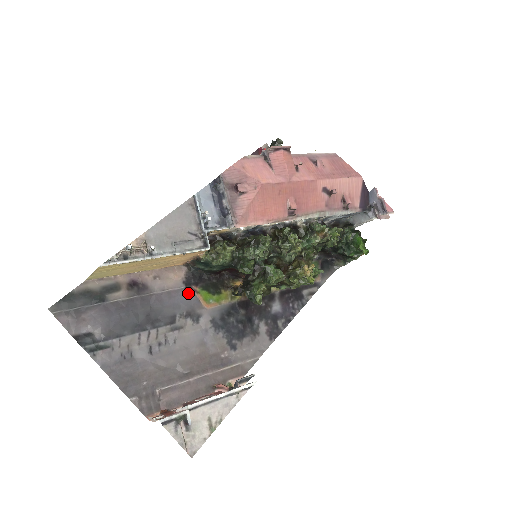
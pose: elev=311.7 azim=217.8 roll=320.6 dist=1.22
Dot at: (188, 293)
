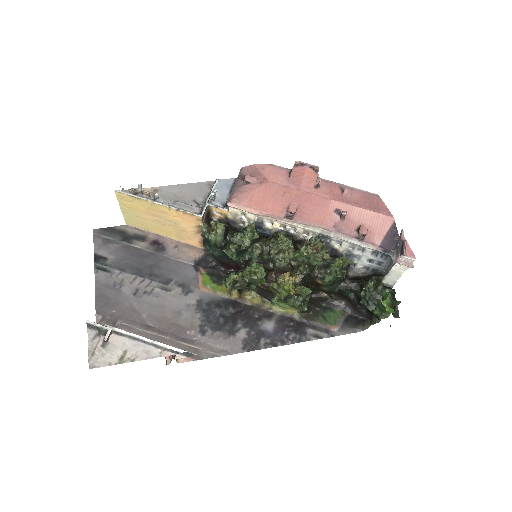
Dot at: (193, 270)
